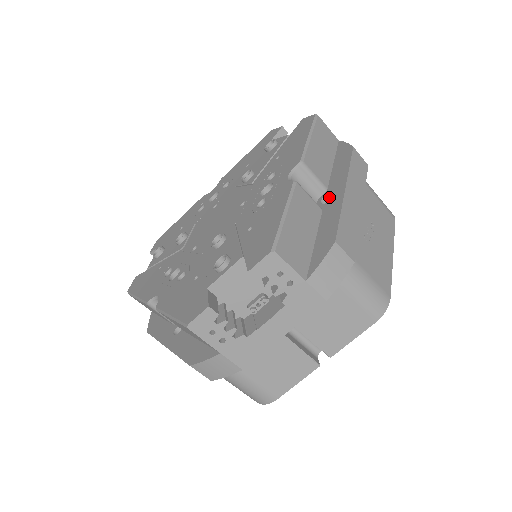
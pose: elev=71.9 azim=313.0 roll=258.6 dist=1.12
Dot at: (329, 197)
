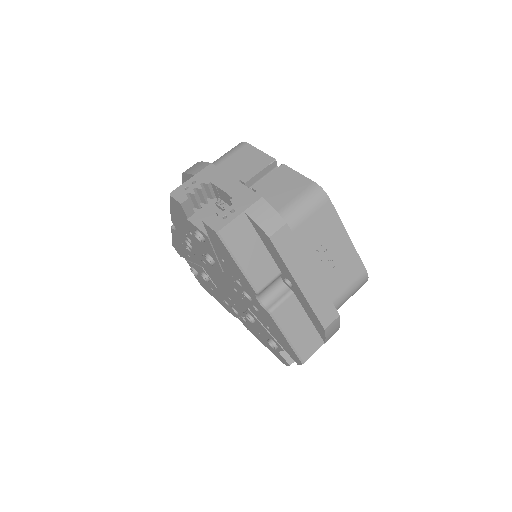
Dot at: occluded
